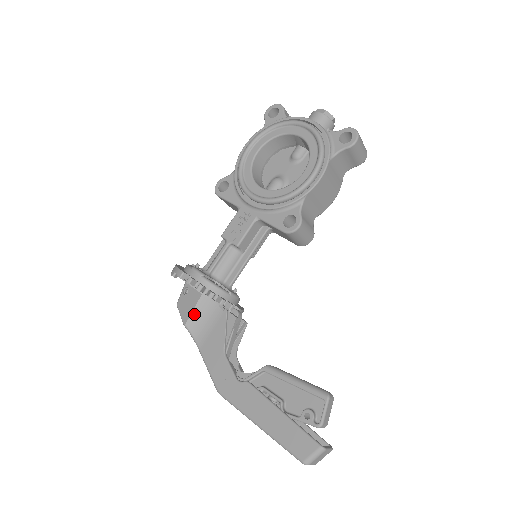
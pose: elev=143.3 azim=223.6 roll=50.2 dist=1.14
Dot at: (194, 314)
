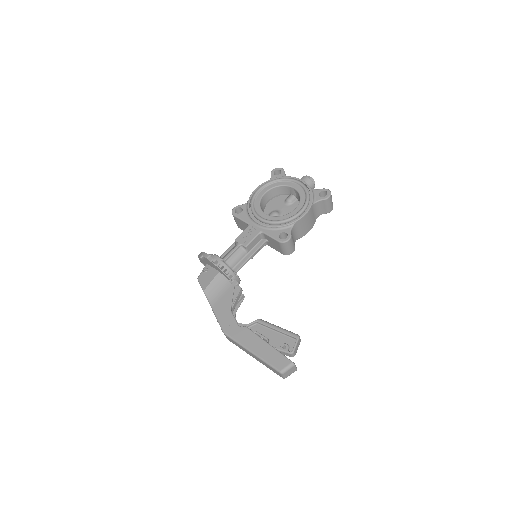
Dot at: (211, 284)
